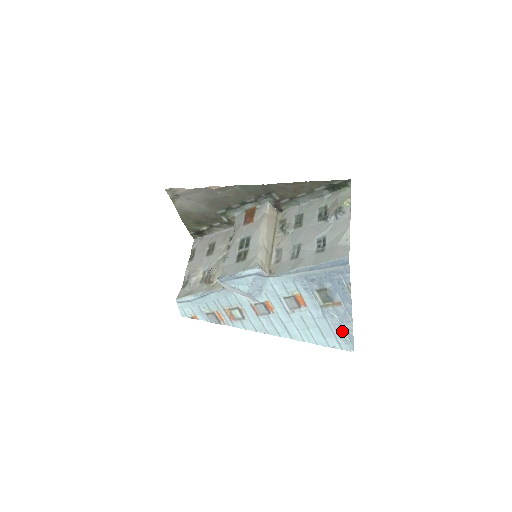
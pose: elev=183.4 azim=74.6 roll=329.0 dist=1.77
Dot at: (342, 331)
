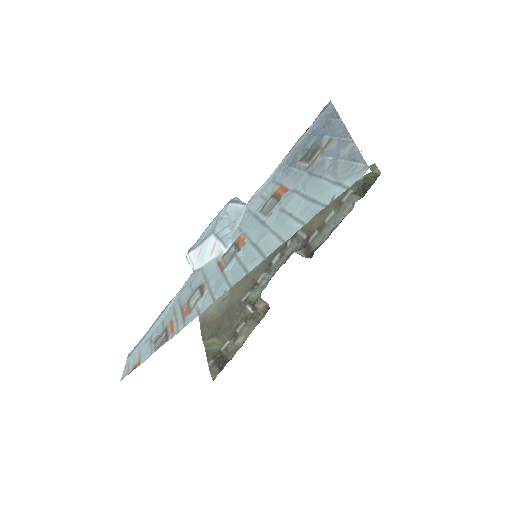
Dot at: (340, 163)
